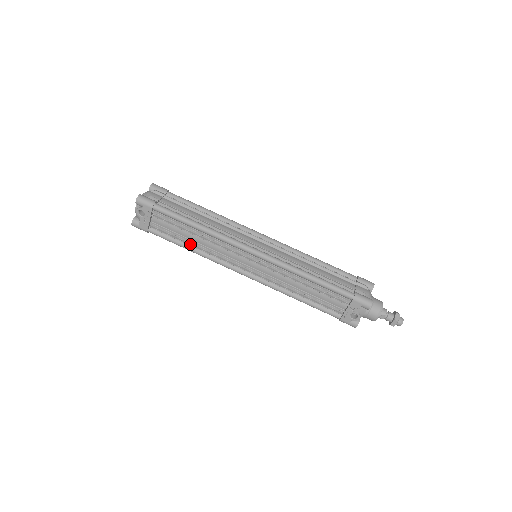
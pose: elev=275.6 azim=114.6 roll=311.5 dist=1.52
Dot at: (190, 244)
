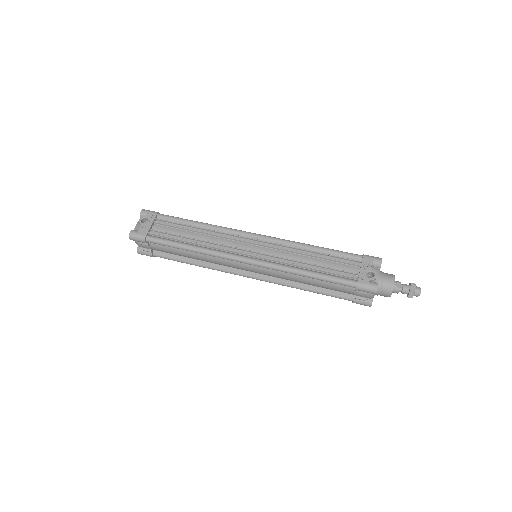
Dot at: (190, 242)
